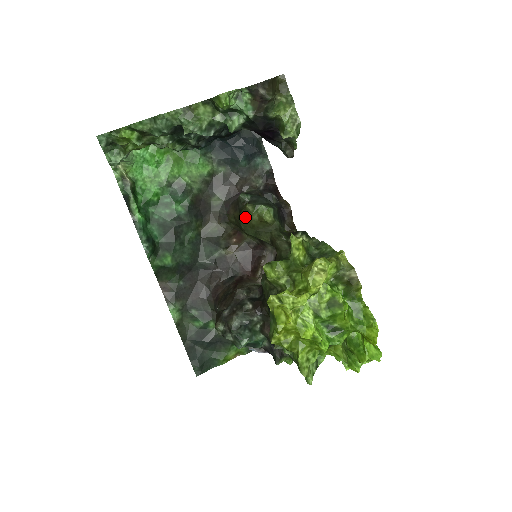
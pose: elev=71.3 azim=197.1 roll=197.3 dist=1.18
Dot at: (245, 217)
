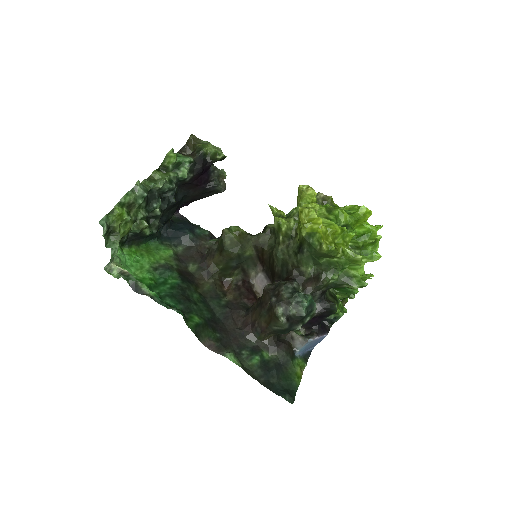
Dot at: (228, 240)
